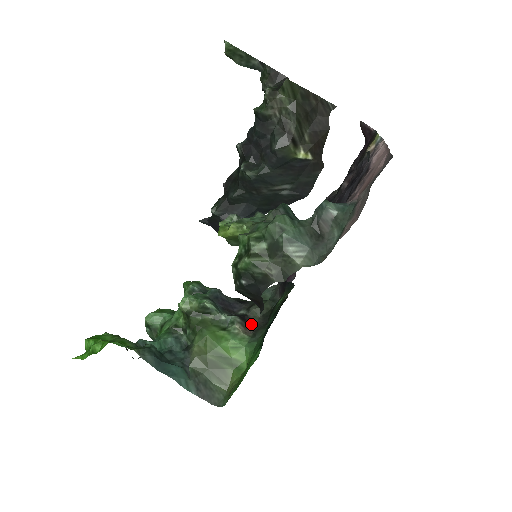
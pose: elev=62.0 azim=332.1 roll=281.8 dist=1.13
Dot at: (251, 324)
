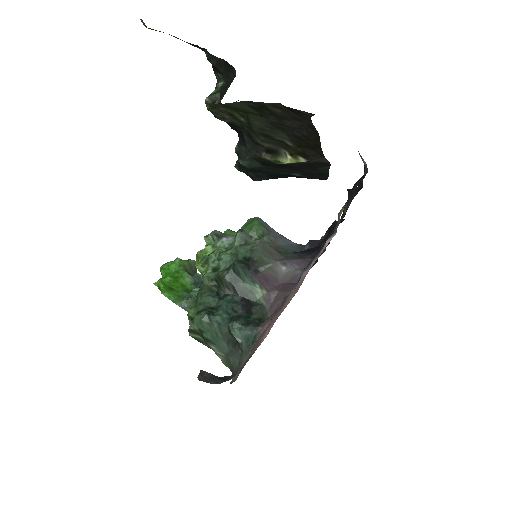
Dot at: occluded
